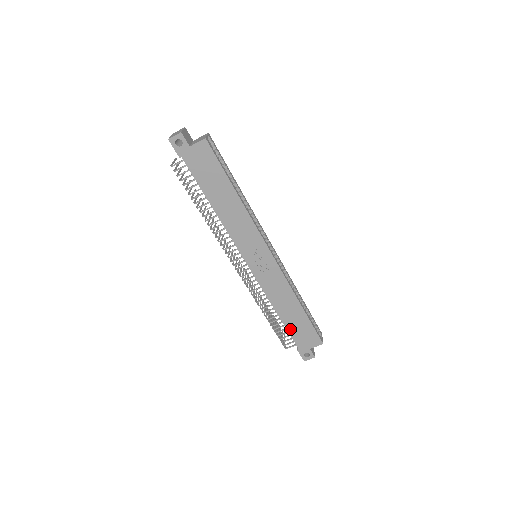
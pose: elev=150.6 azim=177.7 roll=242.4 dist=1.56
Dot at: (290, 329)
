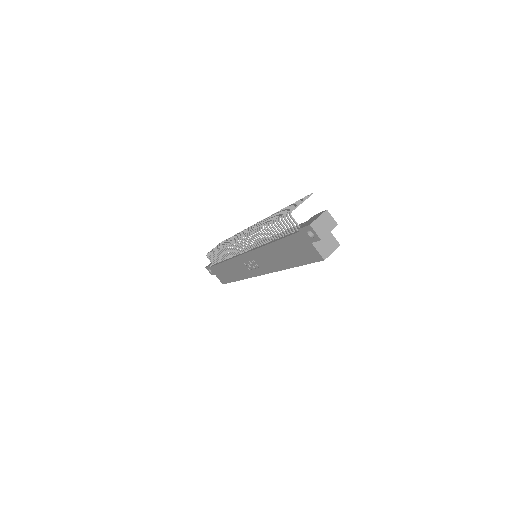
Dot at: (219, 267)
